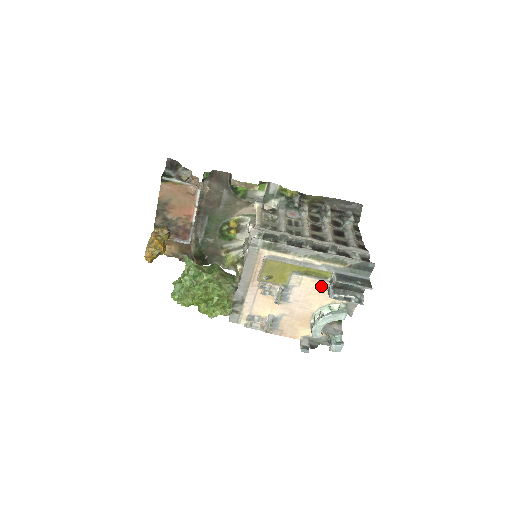
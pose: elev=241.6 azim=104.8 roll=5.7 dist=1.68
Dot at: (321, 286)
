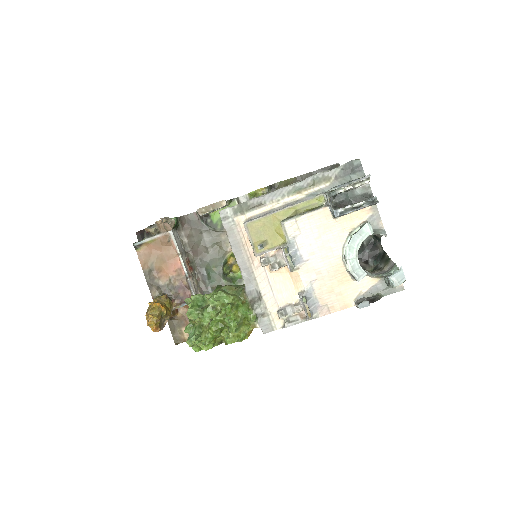
Dot at: (323, 218)
